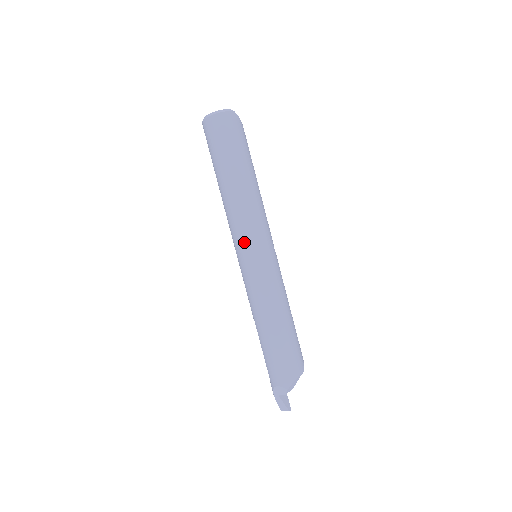
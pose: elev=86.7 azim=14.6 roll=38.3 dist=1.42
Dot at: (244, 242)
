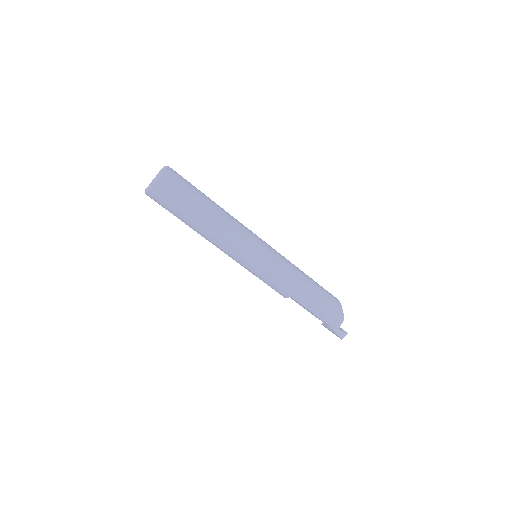
Dot at: (250, 249)
